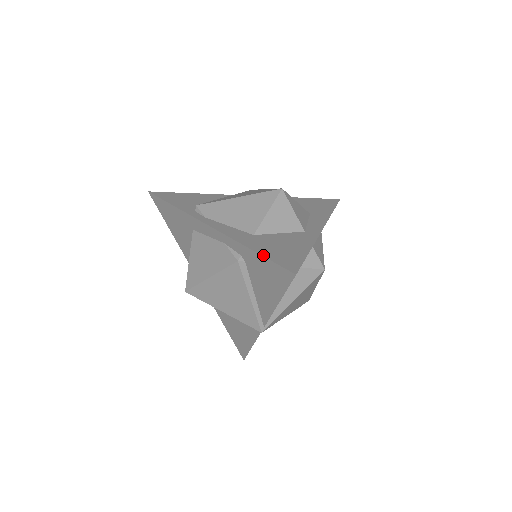
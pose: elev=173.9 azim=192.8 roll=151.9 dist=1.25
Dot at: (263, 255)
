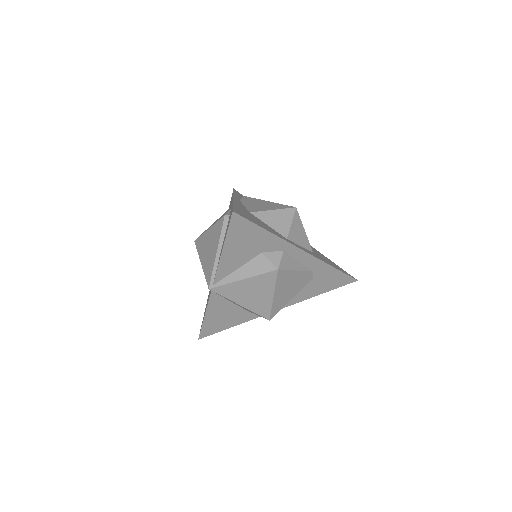
Dot at: (234, 206)
